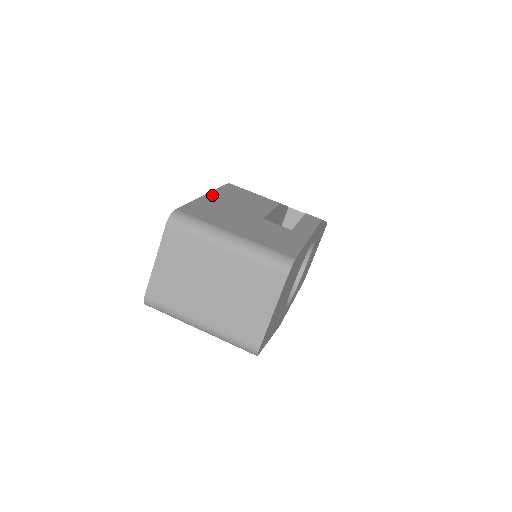
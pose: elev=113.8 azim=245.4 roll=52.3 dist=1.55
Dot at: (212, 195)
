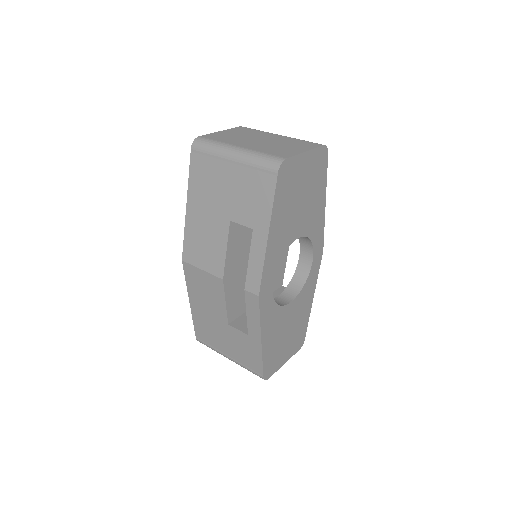
Dot at: occluded
